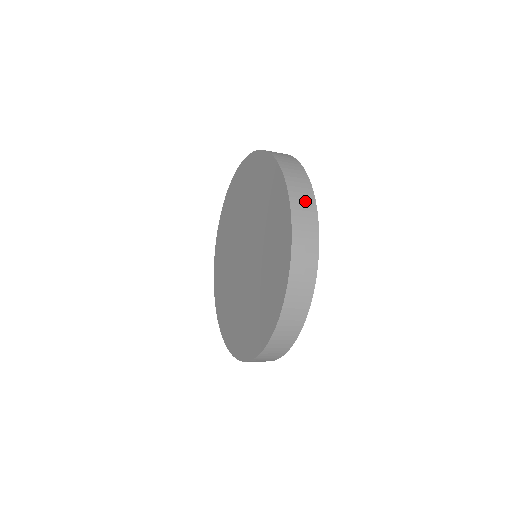
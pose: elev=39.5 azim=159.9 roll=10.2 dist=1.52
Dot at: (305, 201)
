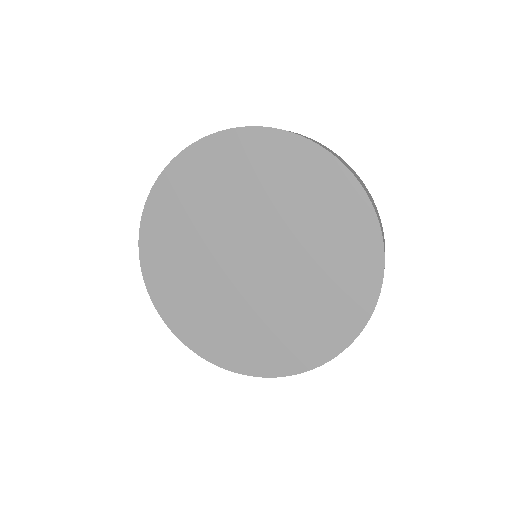
Dot at: occluded
